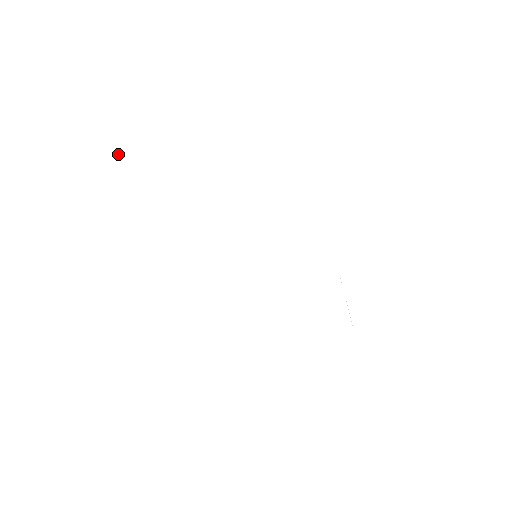
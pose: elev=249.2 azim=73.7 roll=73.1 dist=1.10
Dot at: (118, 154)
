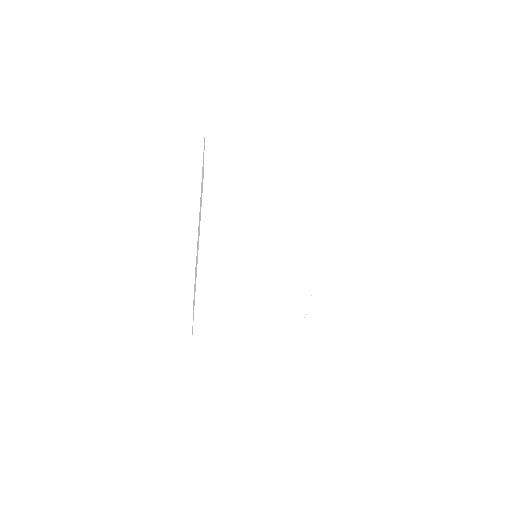
Dot at: (210, 178)
